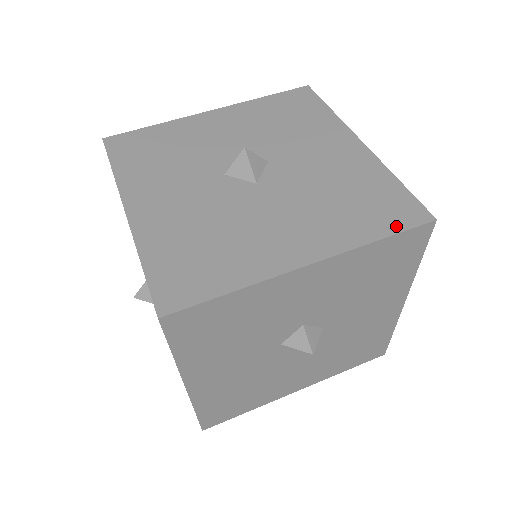
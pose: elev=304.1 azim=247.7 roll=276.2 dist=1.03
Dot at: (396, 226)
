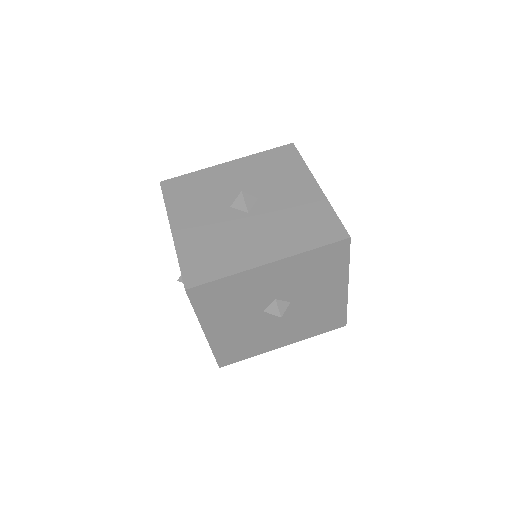
Dot at: (325, 241)
